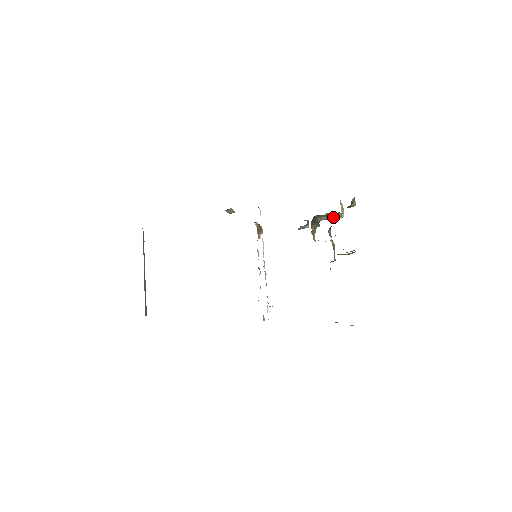
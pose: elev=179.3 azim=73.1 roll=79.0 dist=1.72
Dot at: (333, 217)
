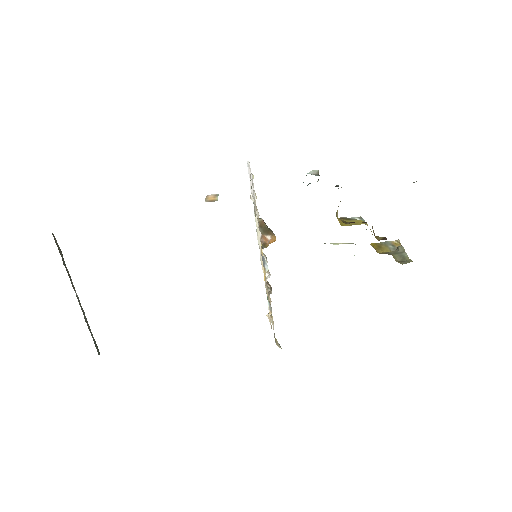
Dot at: occluded
